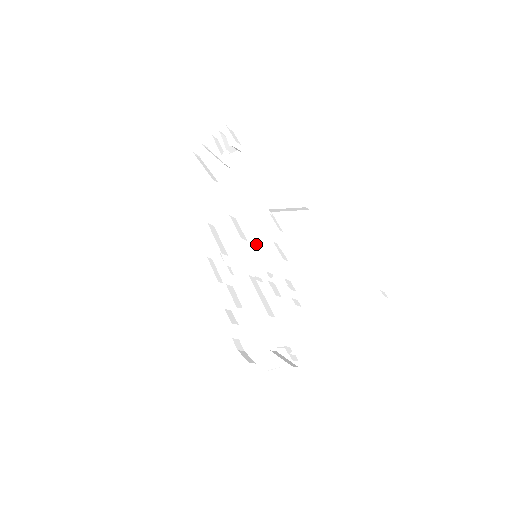
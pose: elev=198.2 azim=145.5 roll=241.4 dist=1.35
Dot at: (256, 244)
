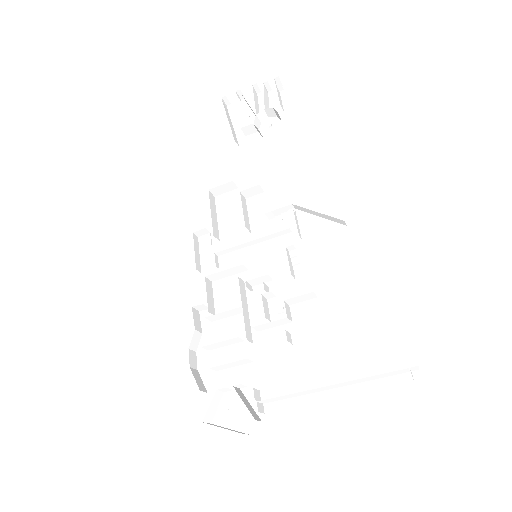
Dot at: (261, 241)
